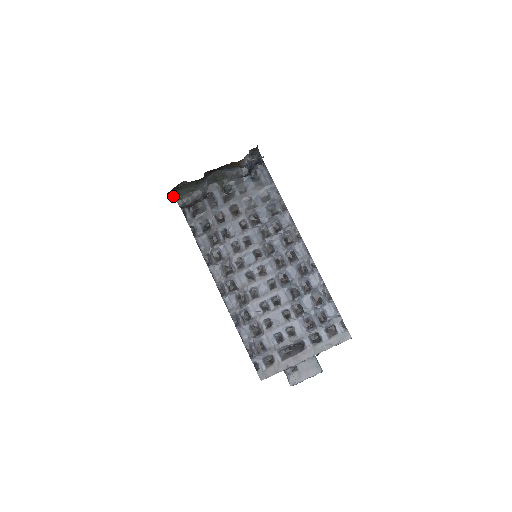
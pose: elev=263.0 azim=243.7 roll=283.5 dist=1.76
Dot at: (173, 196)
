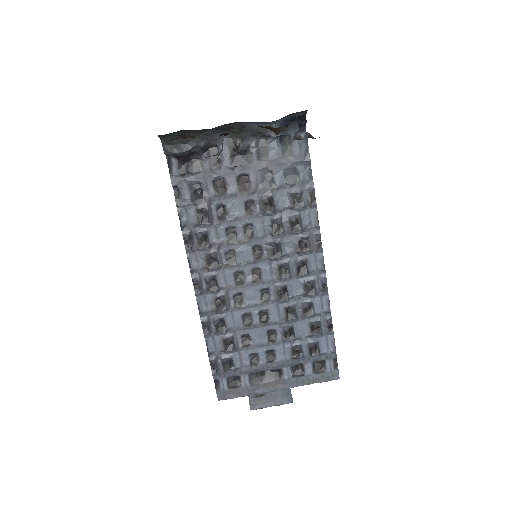
Dot at: (159, 137)
